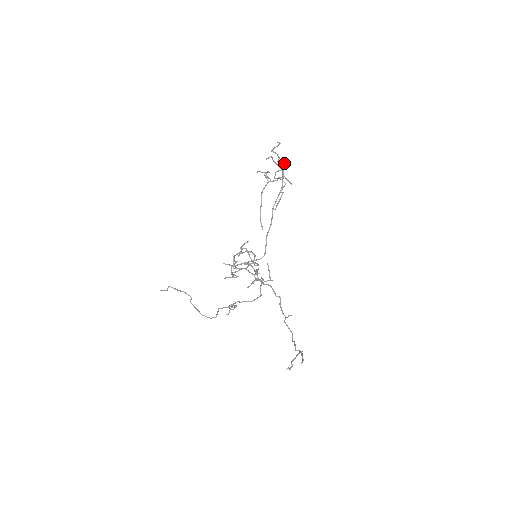
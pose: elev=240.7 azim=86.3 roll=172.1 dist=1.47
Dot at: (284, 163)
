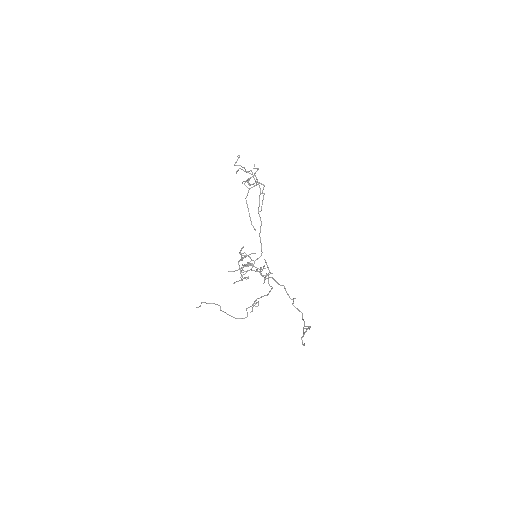
Dot at: (256, 168)
